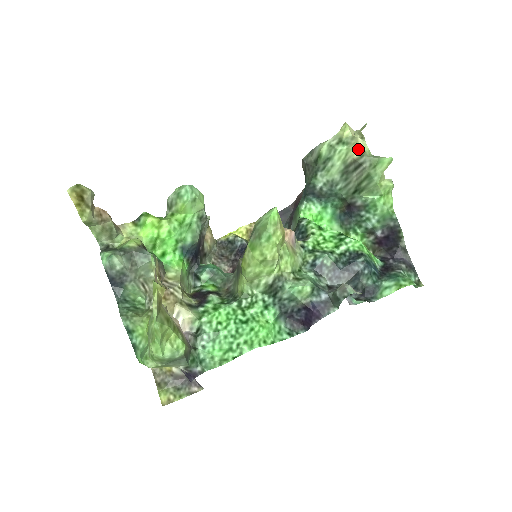
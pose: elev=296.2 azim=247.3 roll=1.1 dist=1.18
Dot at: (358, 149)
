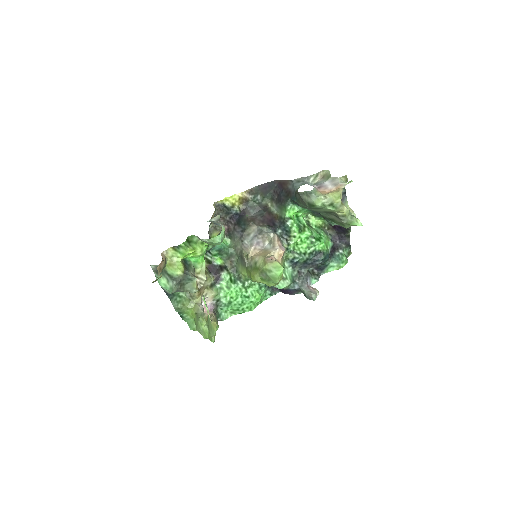
Dot at: (342, 212)
